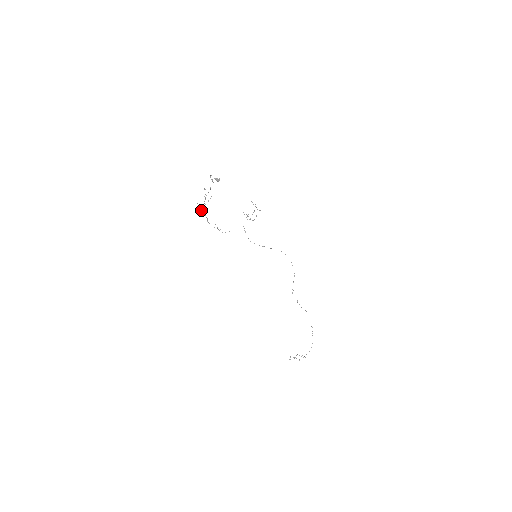
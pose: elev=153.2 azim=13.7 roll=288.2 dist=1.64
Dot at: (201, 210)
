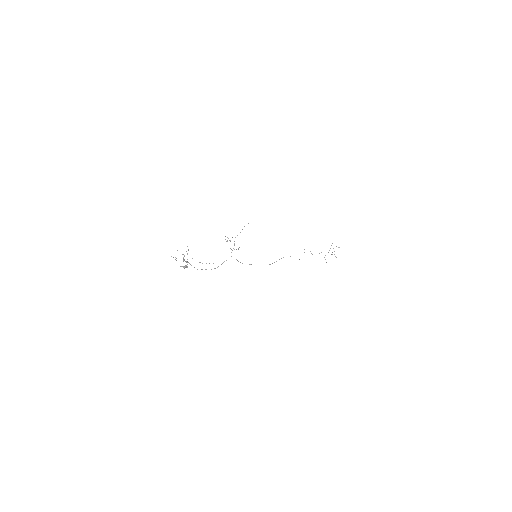
Dot at: occluded
